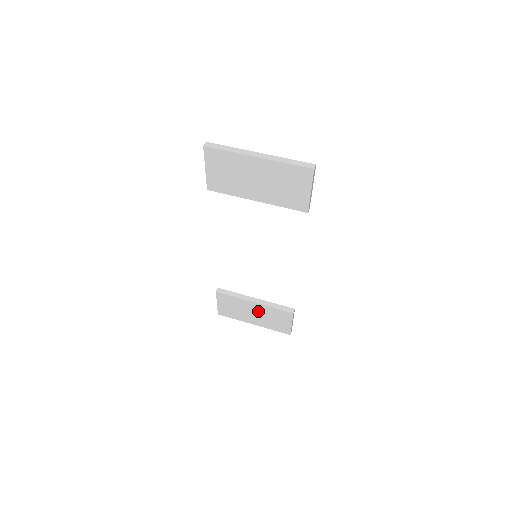
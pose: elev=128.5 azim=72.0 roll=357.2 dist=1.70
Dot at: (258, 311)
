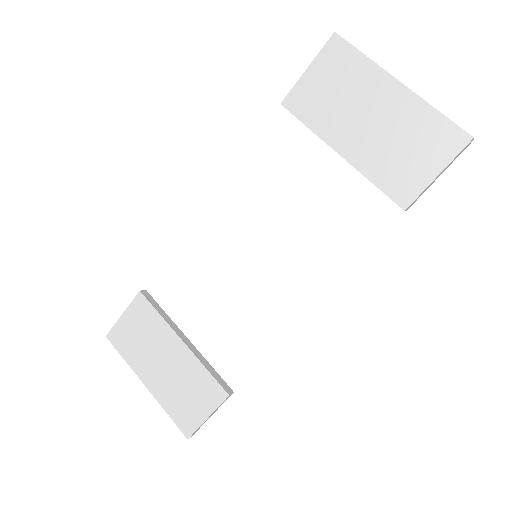
Dot at: (175, 362)
